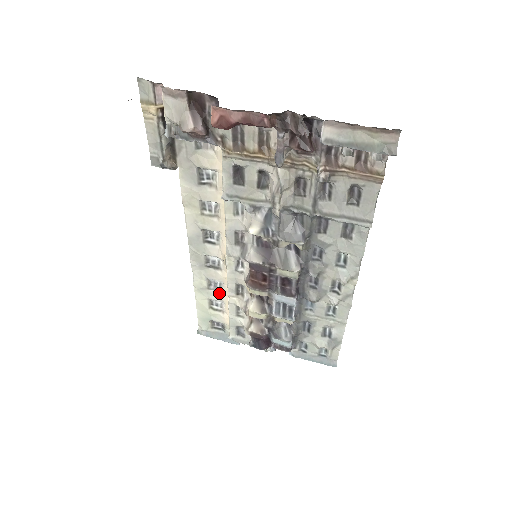
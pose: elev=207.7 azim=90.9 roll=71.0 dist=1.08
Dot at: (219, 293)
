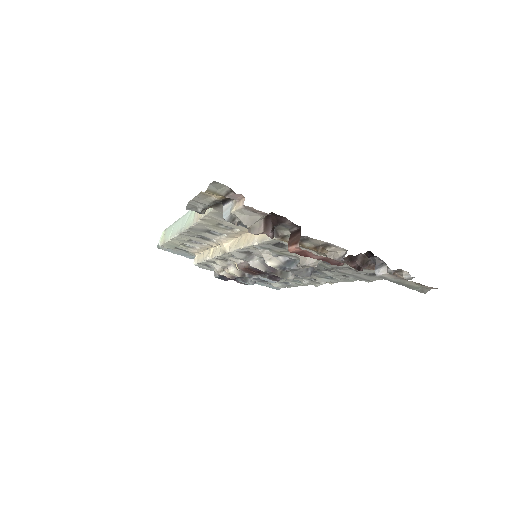
Dot at: (198, 244)
